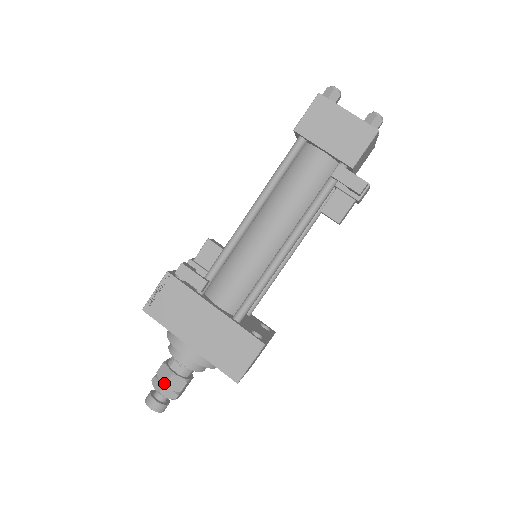
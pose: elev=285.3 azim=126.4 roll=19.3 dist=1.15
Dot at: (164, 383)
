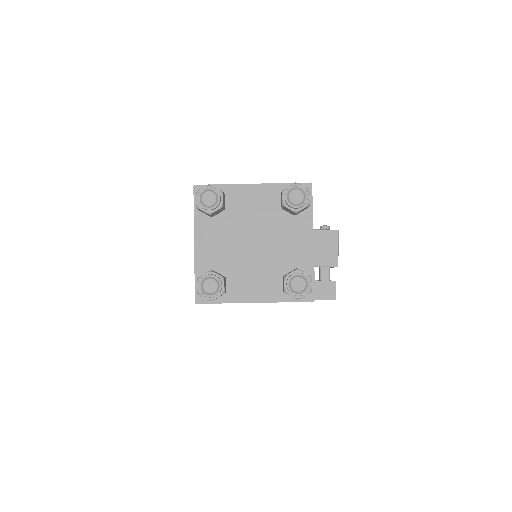
Dot at: occluded
